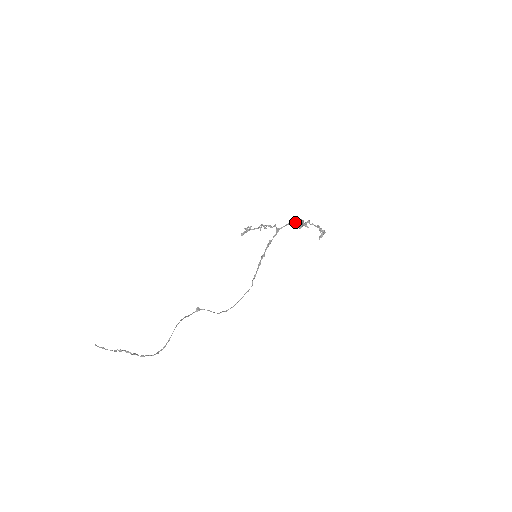
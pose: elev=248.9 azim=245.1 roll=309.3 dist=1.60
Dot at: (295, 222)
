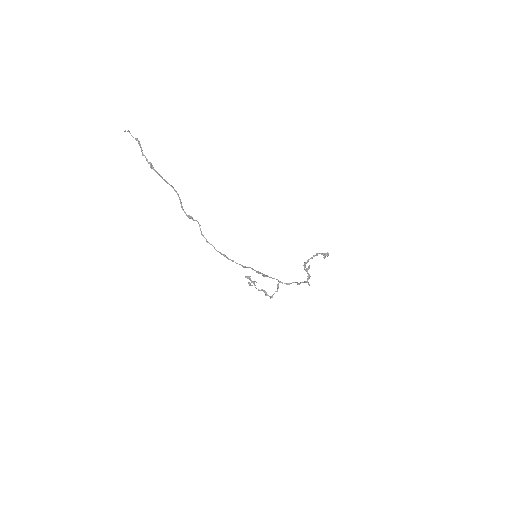
Dot at: occluded
